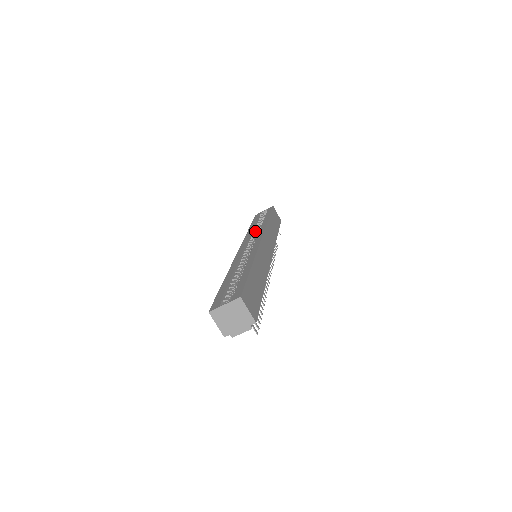
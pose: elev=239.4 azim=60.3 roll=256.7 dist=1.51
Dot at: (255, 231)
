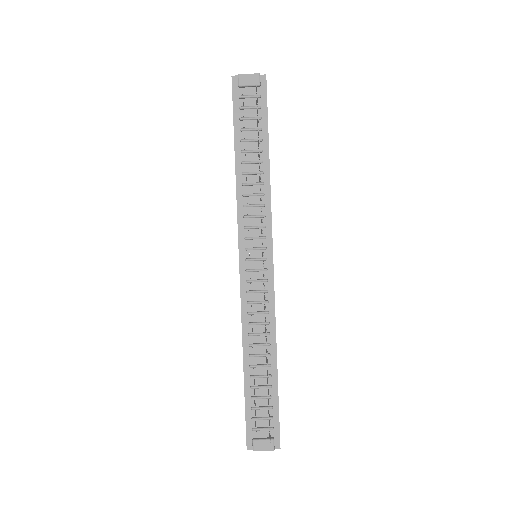
Dot at: occluded
